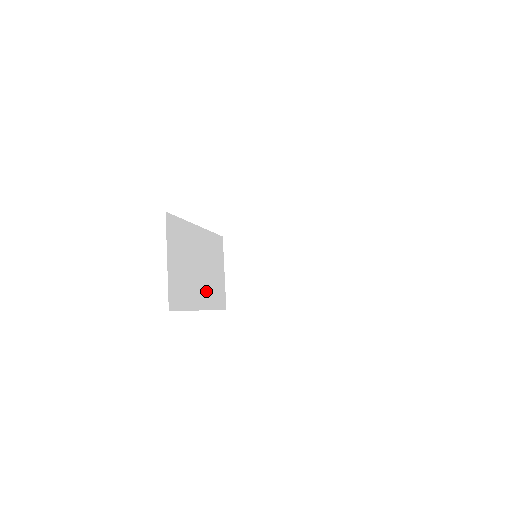
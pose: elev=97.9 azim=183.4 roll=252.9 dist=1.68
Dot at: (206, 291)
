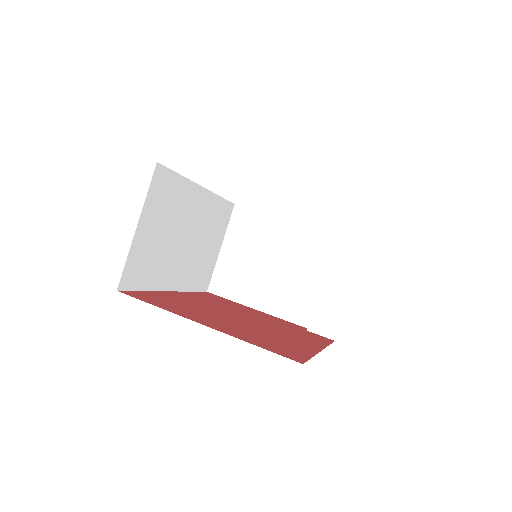
Dot at: (185, 268)
